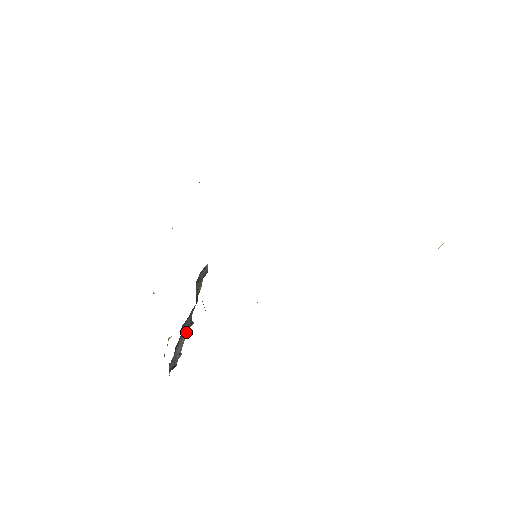
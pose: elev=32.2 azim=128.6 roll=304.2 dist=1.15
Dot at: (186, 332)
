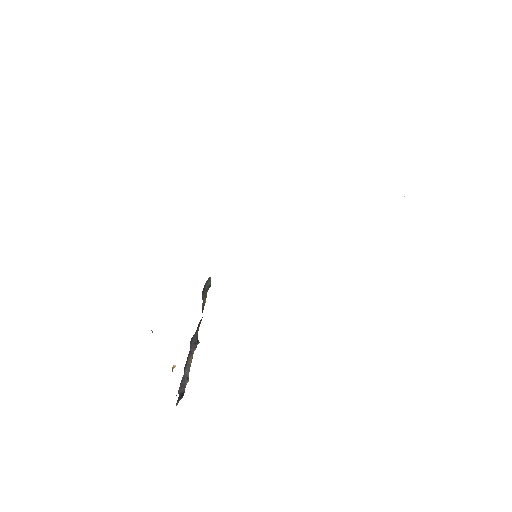
Dot at: (193, 351)
